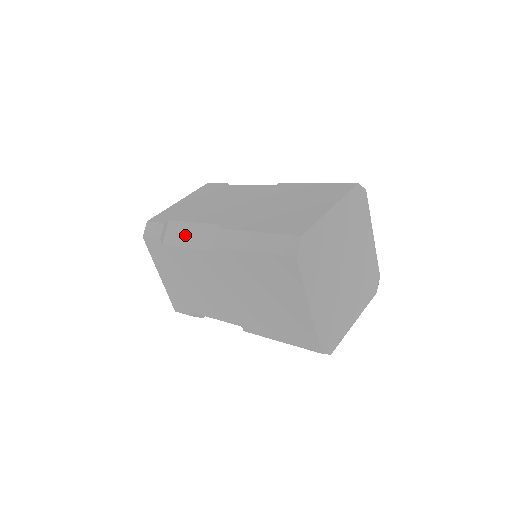
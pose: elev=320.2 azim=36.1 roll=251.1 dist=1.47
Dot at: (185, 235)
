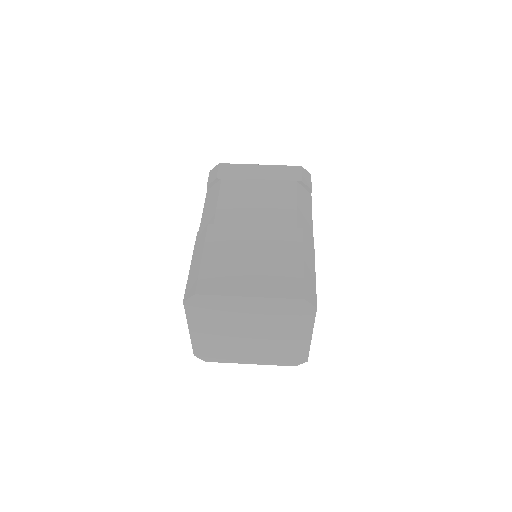
Dot at: (210, 202)
